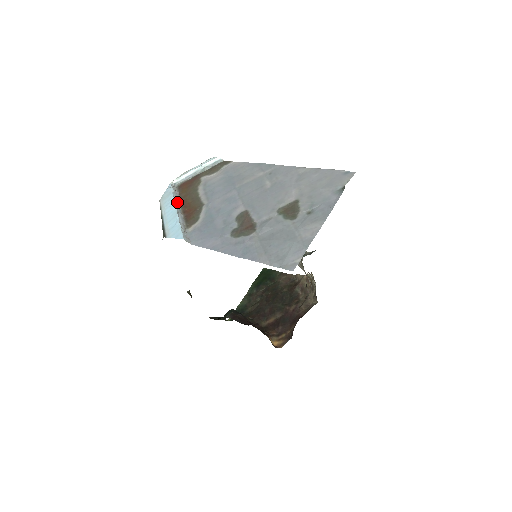
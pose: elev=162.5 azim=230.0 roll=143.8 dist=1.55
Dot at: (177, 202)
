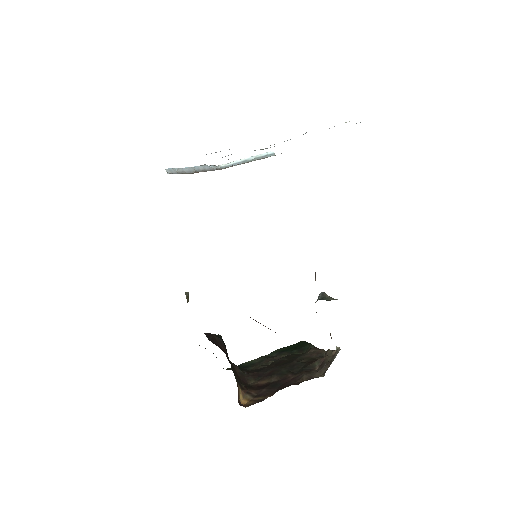
Dot at: (204, 169)
